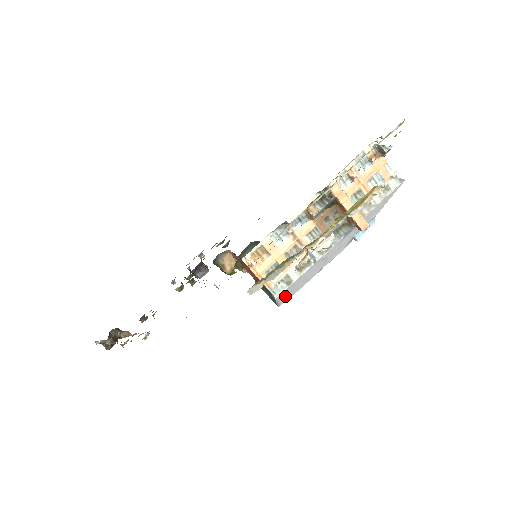
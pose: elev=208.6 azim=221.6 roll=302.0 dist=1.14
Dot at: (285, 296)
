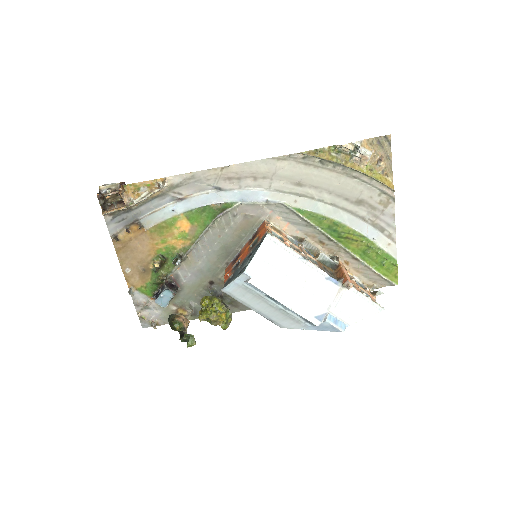
Dot at: (264, 259)
